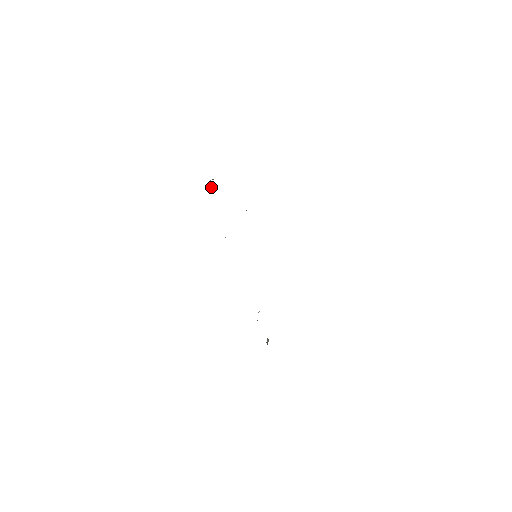
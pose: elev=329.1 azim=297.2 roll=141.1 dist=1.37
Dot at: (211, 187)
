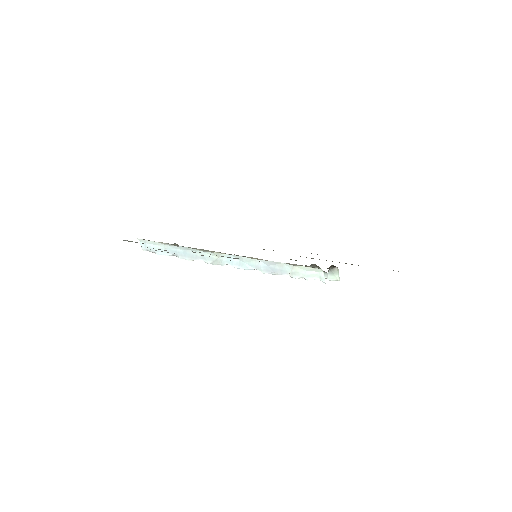
Dot at: occluded
